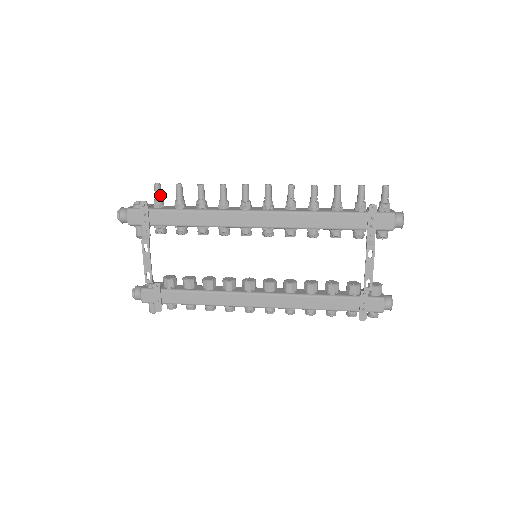
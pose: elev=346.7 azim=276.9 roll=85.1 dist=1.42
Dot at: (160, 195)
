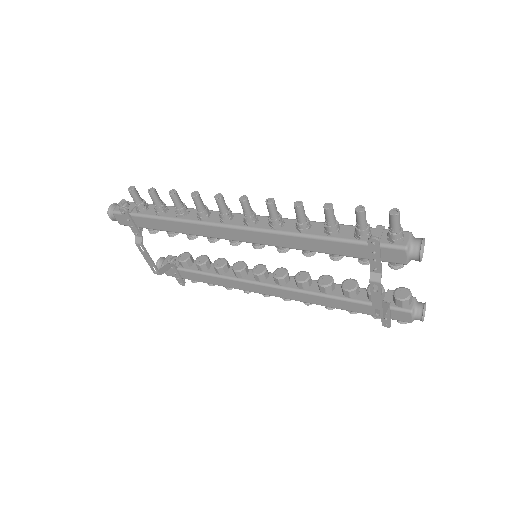
Dot at: (138, 199)
